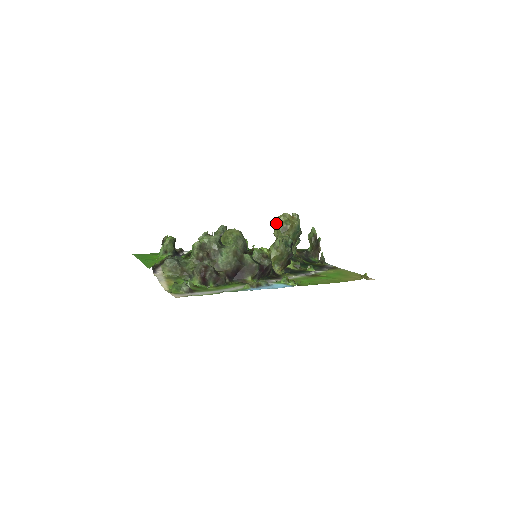
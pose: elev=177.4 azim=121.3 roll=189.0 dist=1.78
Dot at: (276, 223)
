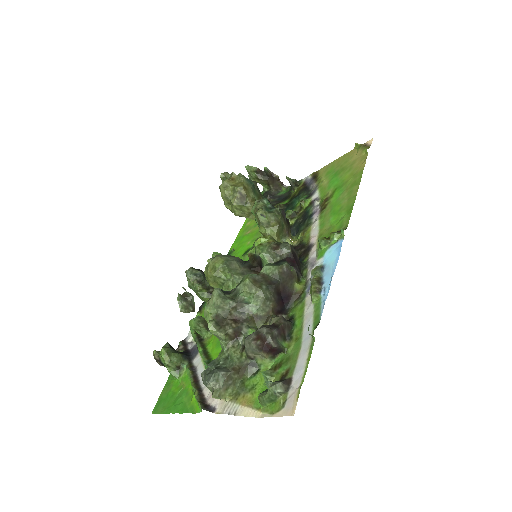
Dot at: (225, 204)
